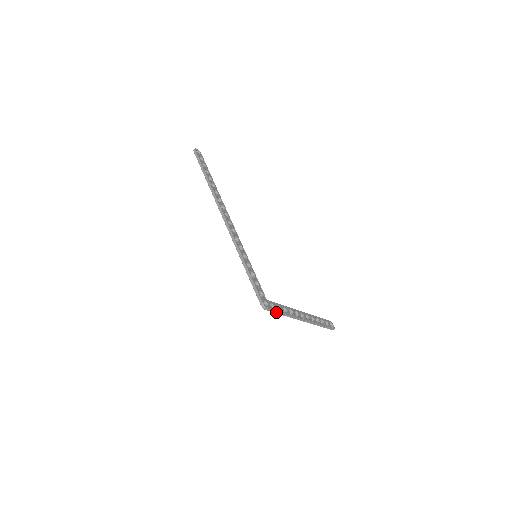
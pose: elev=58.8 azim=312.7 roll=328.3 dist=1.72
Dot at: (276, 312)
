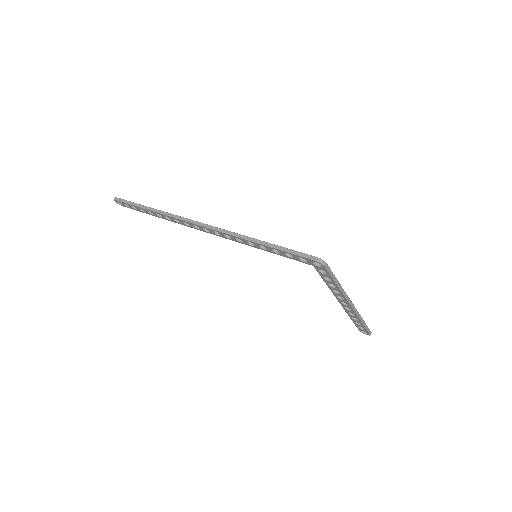
Dot at: (332, 275)
